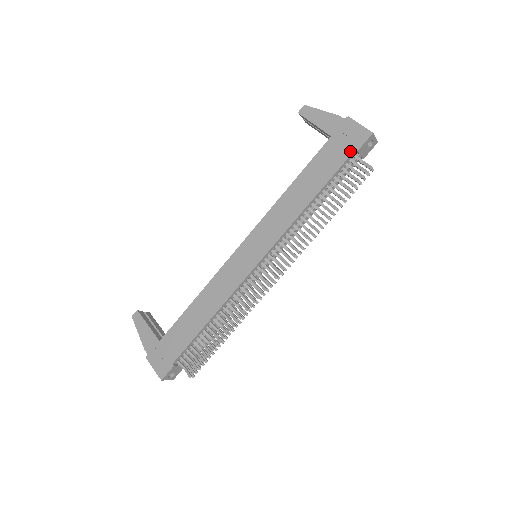
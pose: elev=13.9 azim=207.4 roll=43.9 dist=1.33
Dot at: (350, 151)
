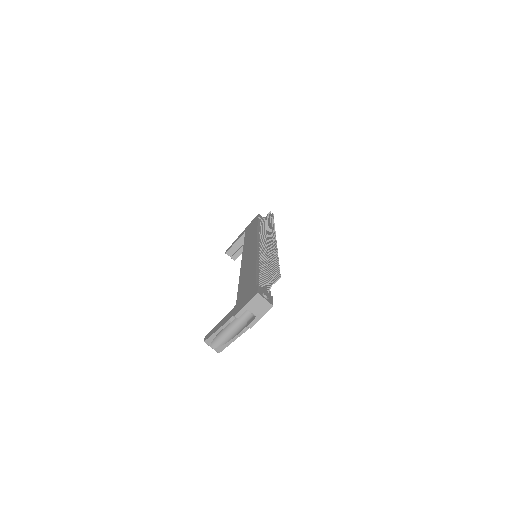
Dot at: (256, 220)
